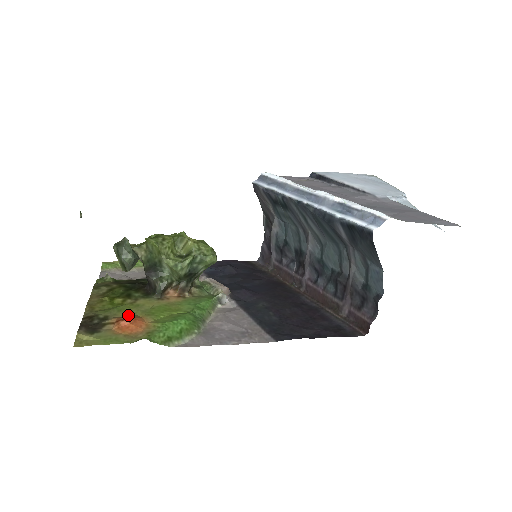
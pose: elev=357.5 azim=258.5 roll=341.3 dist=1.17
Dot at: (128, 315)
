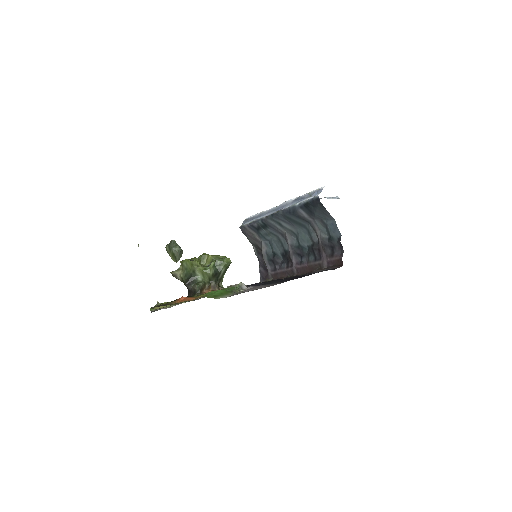
Dot at: occluded
